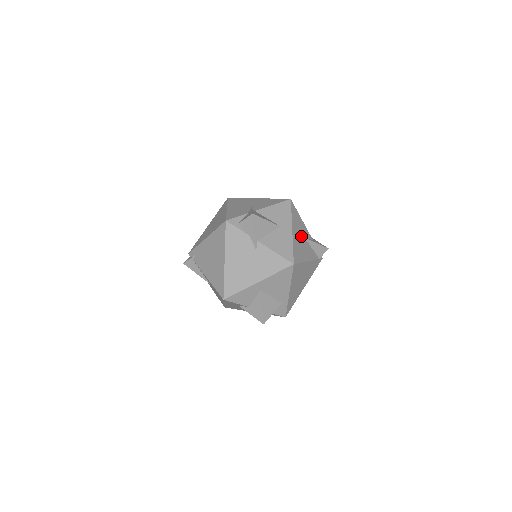
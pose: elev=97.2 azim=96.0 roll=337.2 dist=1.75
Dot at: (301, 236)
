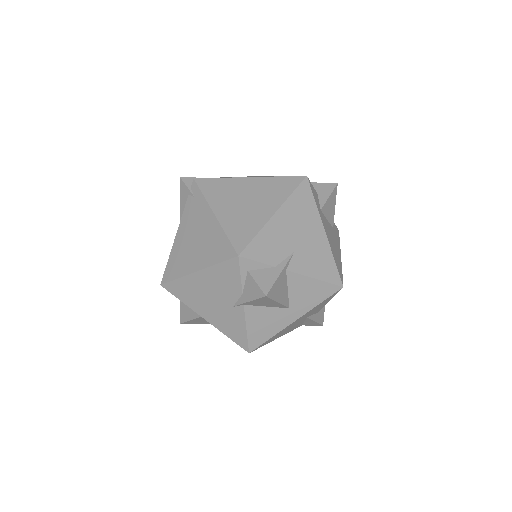
Dot at: (303, 318)
